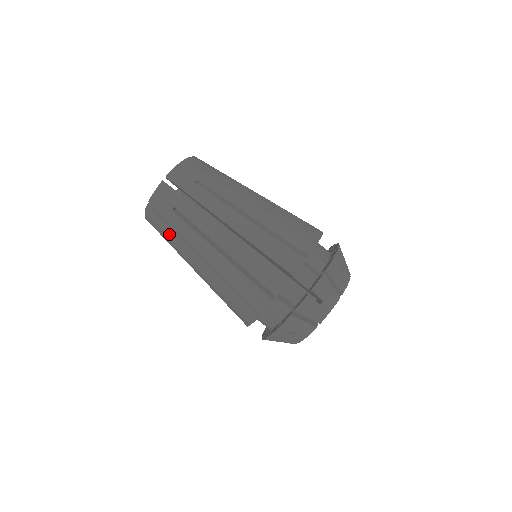
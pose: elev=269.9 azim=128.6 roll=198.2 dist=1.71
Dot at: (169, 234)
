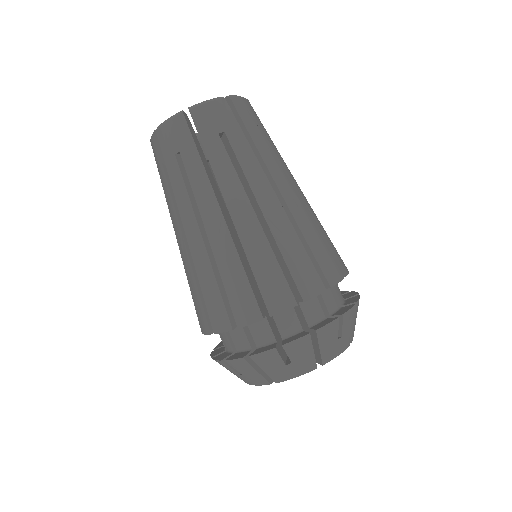
Dot at: (191, 160)
